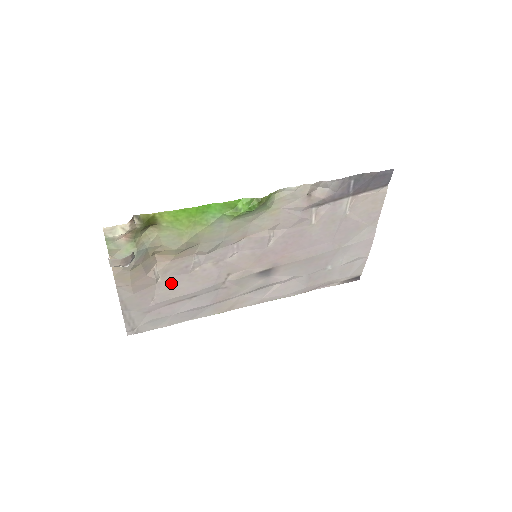
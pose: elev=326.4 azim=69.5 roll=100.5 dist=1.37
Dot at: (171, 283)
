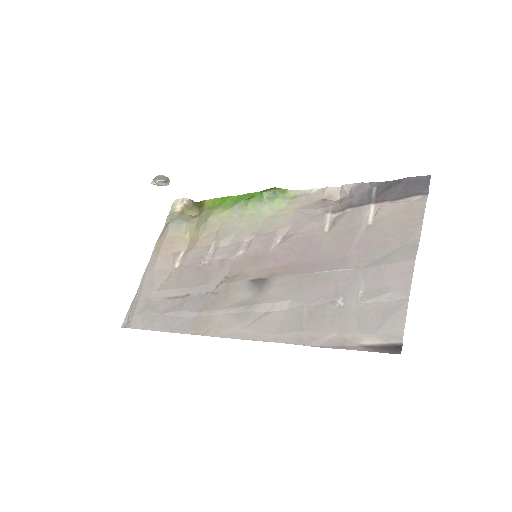
Dot at: (182, 273)
